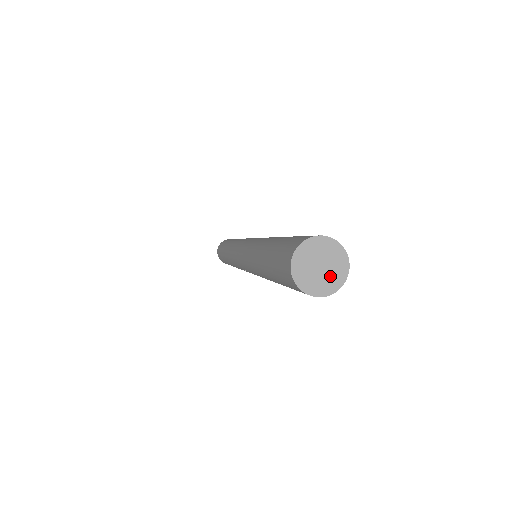
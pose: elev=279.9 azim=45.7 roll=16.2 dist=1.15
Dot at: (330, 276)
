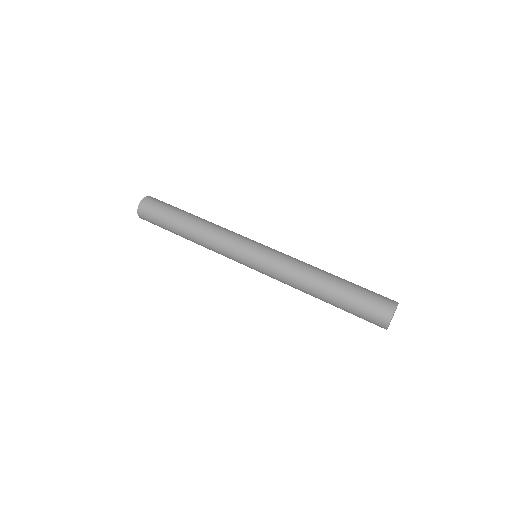
Dot at: occluded
